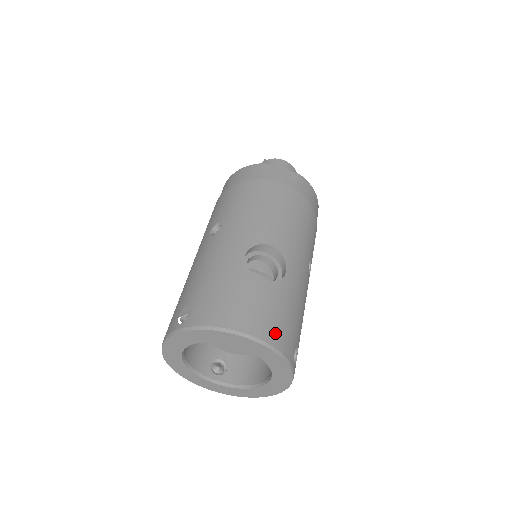
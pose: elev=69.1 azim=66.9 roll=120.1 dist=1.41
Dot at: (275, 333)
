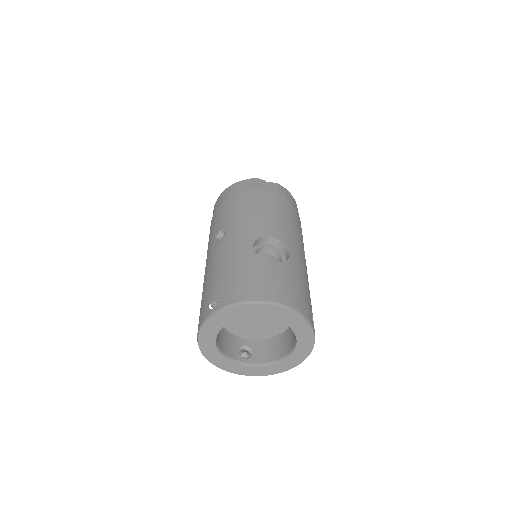
Dot at: (294, 300)
